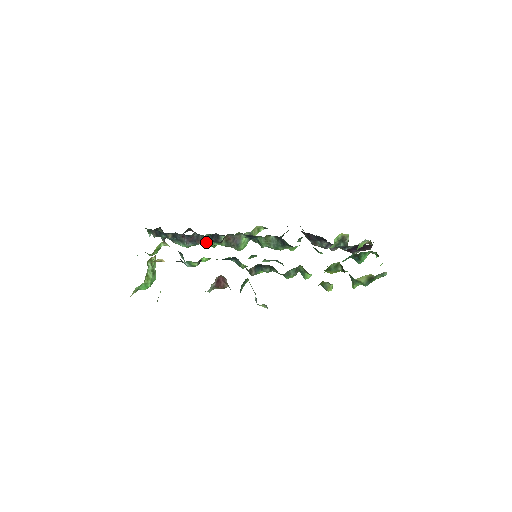
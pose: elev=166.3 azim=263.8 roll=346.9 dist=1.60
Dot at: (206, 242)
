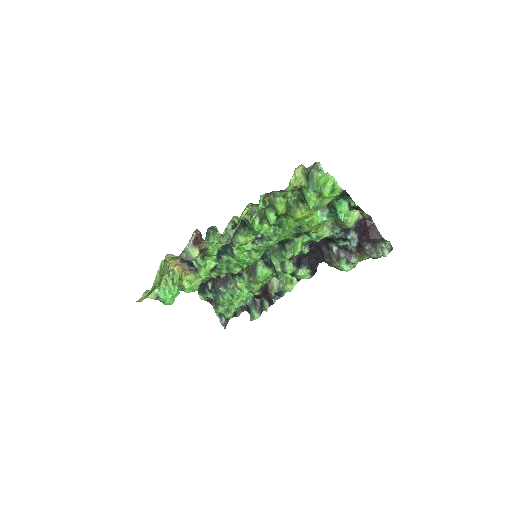
Dot at: (251, 311)
